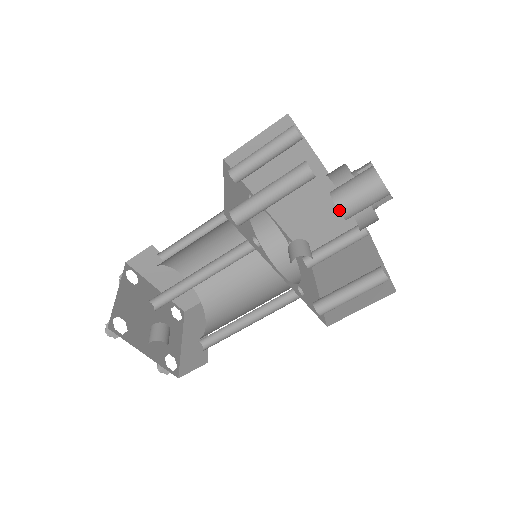
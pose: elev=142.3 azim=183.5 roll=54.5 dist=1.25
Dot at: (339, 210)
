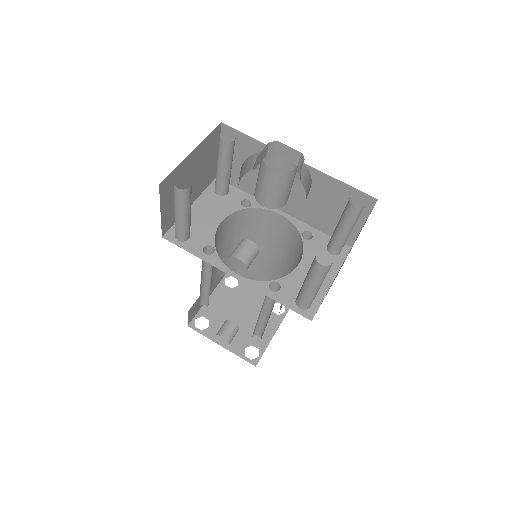
Dot at: (259, 203)
